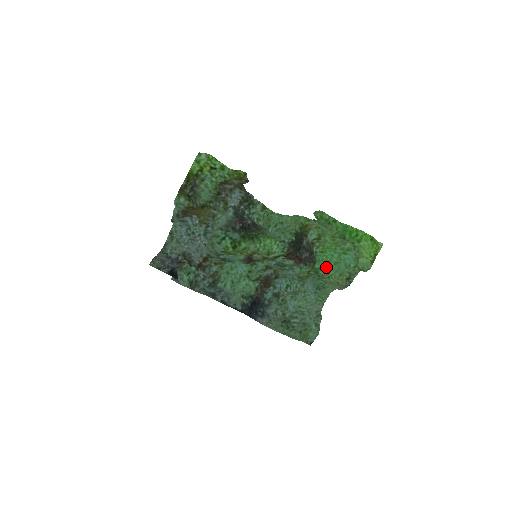
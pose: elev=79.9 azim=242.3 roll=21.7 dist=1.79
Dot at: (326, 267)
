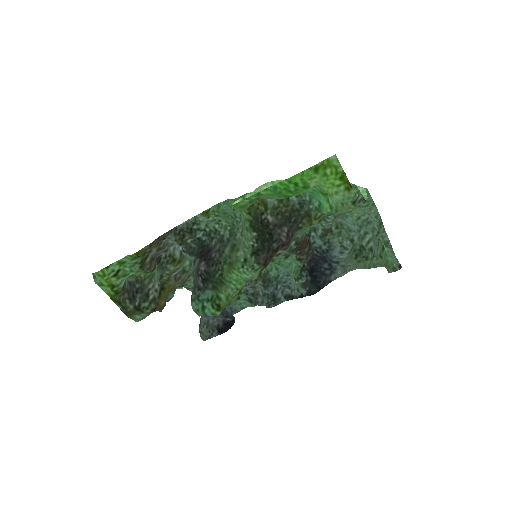
Dot at: (324, 199)
